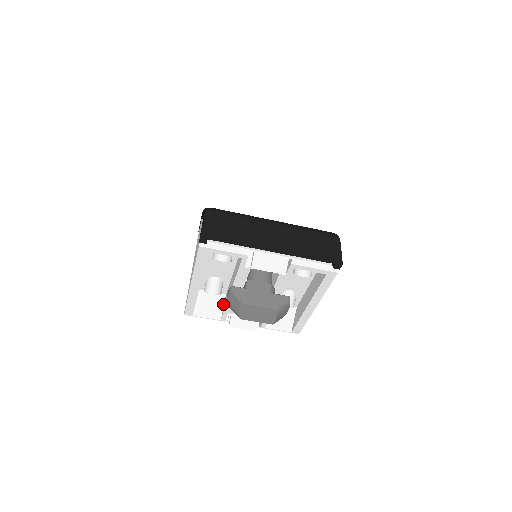
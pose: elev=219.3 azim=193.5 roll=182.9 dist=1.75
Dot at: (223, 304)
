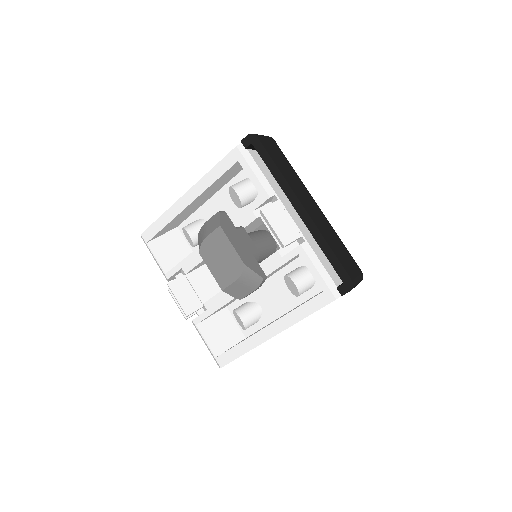
Dot at: occluded
